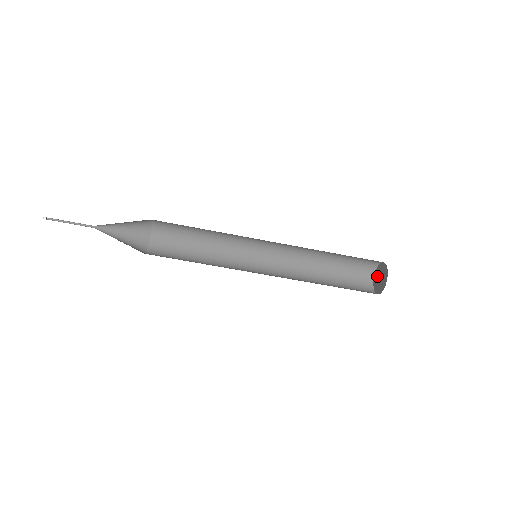
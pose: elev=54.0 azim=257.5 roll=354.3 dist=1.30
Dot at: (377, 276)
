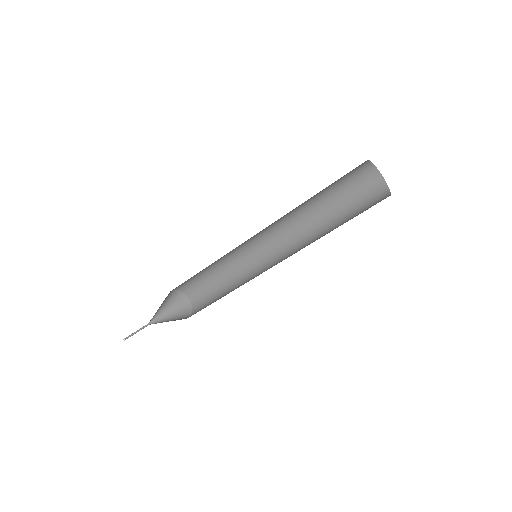
Dot at: occluded
